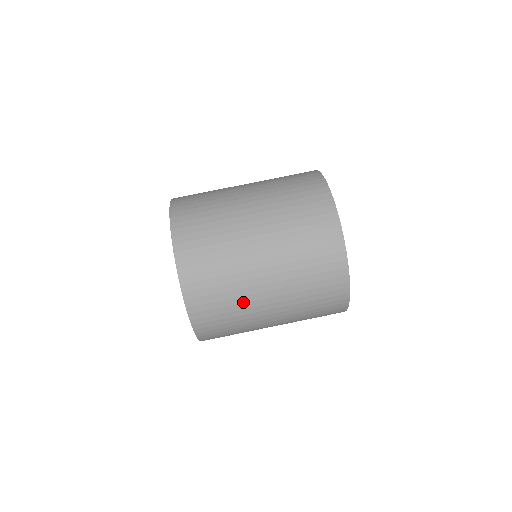
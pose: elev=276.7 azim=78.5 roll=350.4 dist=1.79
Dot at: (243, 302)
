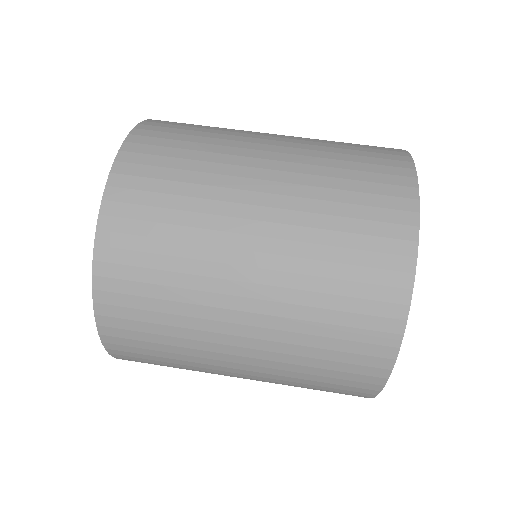
Dot at: (197, 366)
